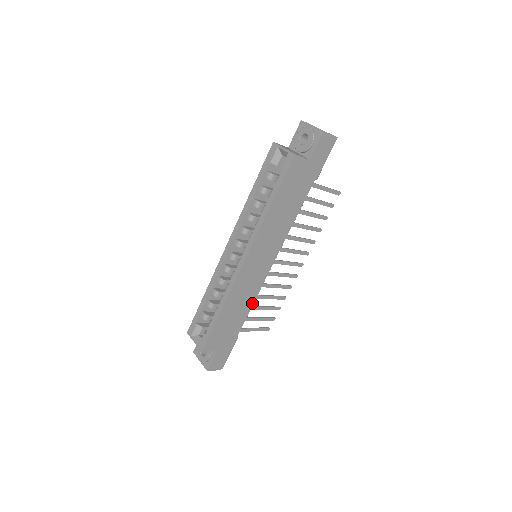
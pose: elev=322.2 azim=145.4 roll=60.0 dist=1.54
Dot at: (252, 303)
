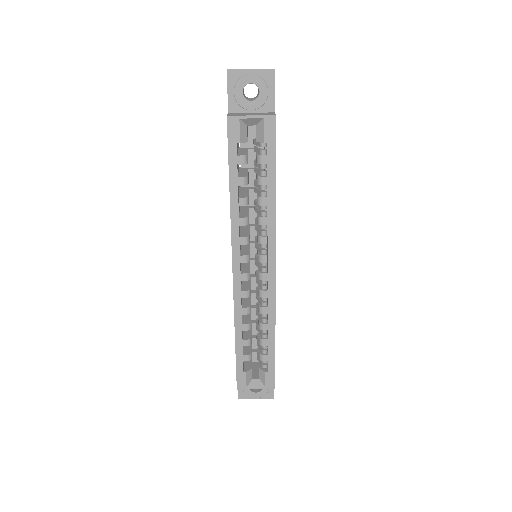
Dot at: occluded
